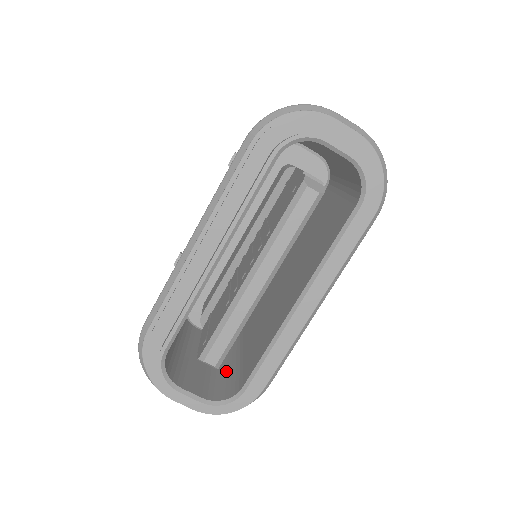
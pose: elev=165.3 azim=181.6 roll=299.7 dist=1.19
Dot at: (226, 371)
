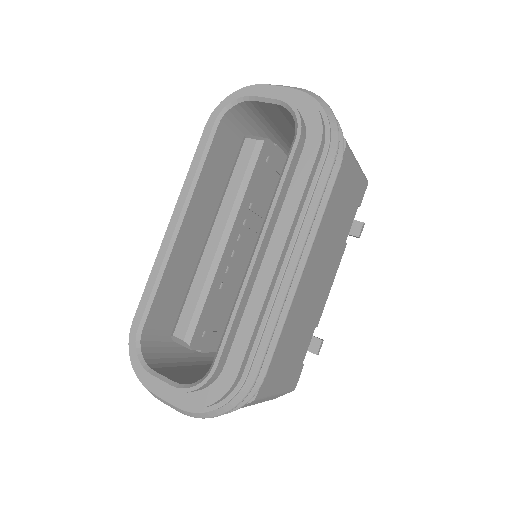
Dot at: occluded
